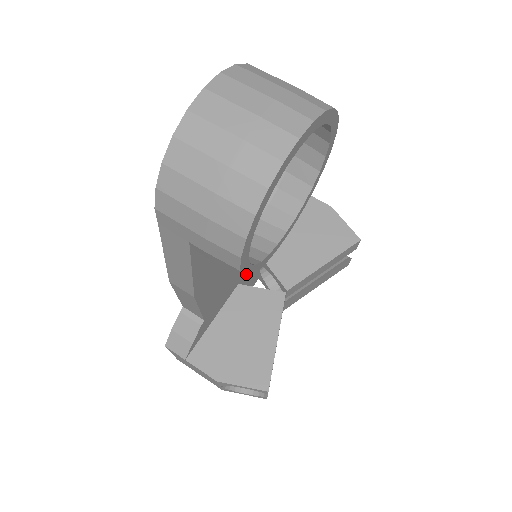
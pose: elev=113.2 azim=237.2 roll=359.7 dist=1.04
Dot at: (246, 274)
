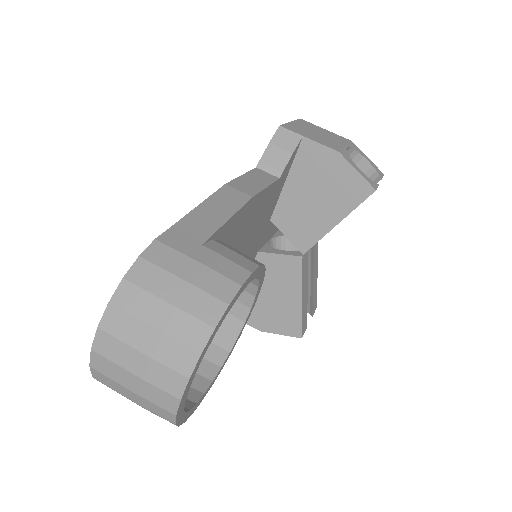
Dot at: occluded
